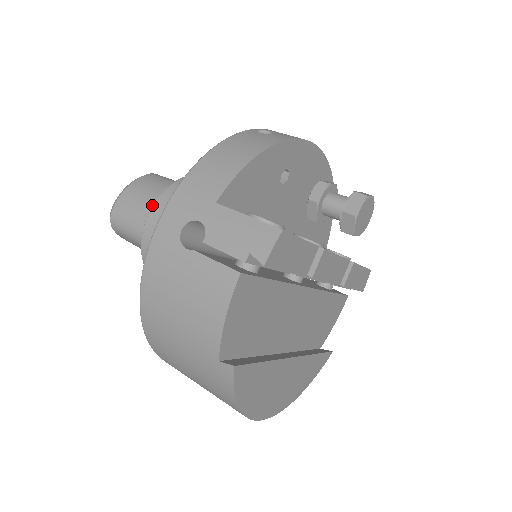
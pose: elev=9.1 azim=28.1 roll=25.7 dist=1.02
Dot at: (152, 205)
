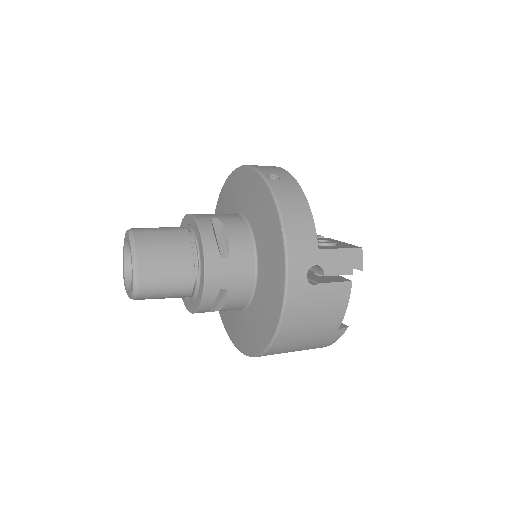
Dot at: (180, 261)
